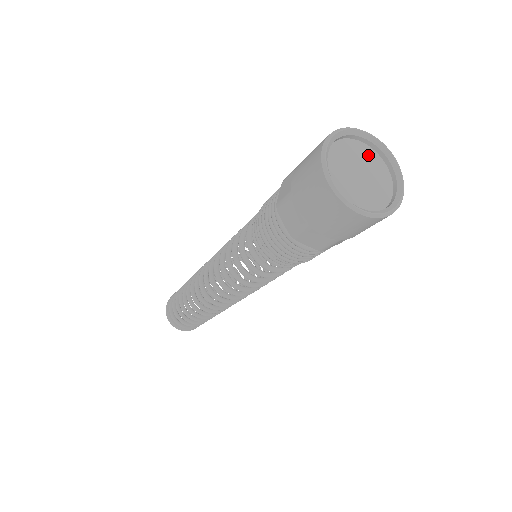
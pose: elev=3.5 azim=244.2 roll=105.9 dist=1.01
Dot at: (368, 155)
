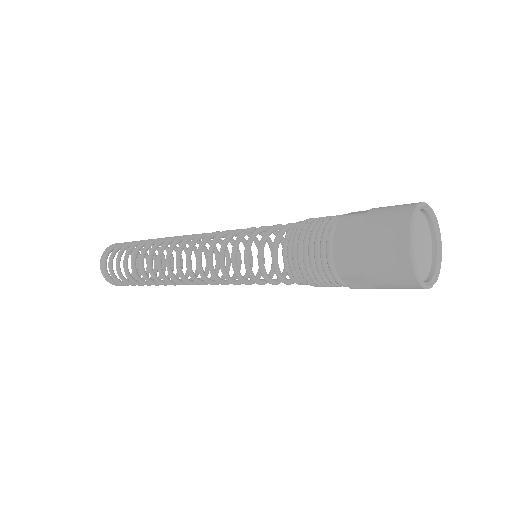
Dot at: (418, 220)
